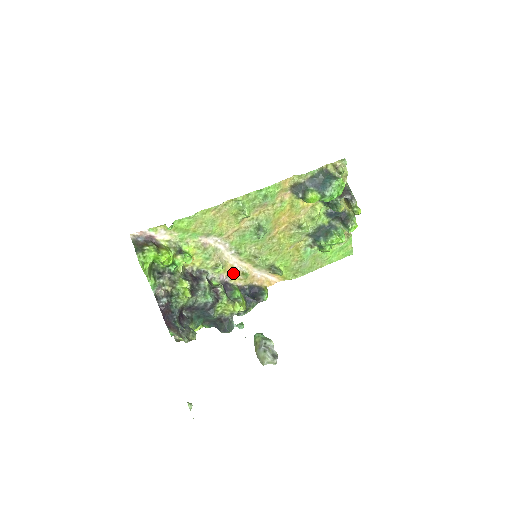
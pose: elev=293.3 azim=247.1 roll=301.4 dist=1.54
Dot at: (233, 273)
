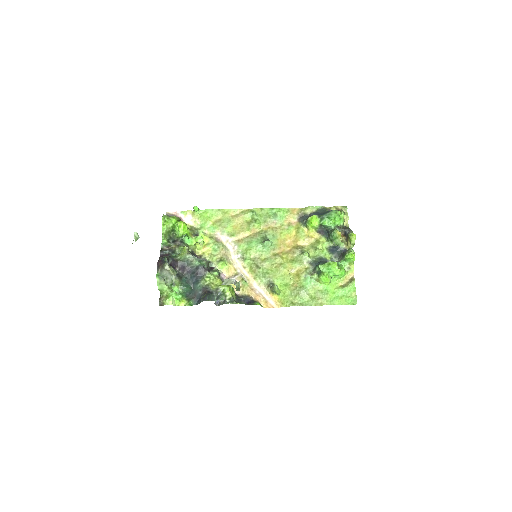
Dot at: (234, 277)
